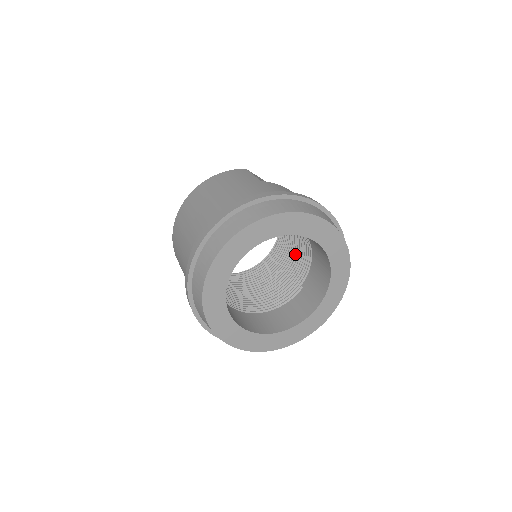
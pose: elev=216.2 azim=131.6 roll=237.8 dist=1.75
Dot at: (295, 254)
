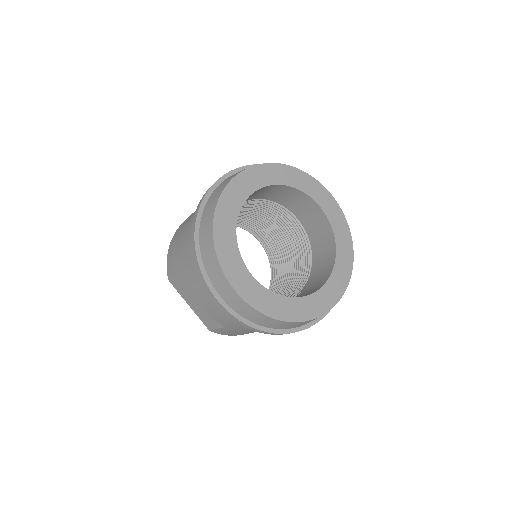
Dot at: (290, 284)
